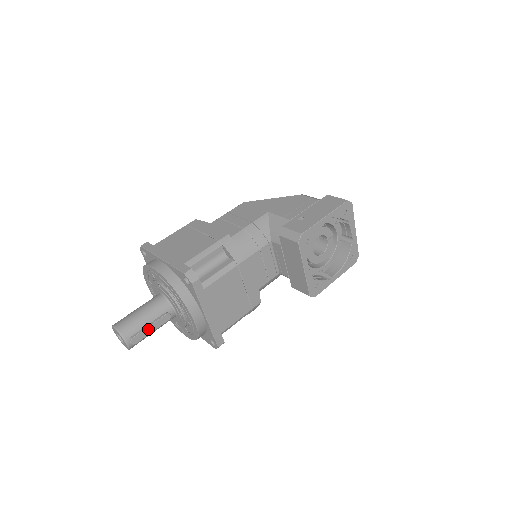
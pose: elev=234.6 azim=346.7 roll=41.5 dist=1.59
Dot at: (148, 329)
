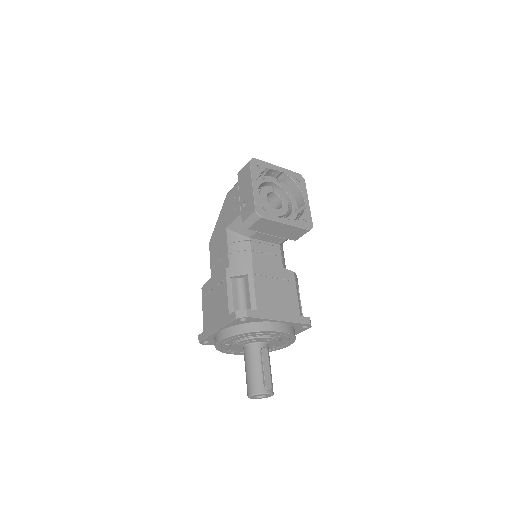
Dot at: (265, 371)
